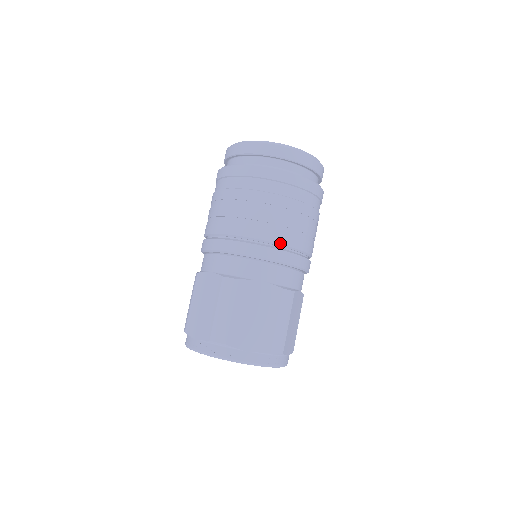
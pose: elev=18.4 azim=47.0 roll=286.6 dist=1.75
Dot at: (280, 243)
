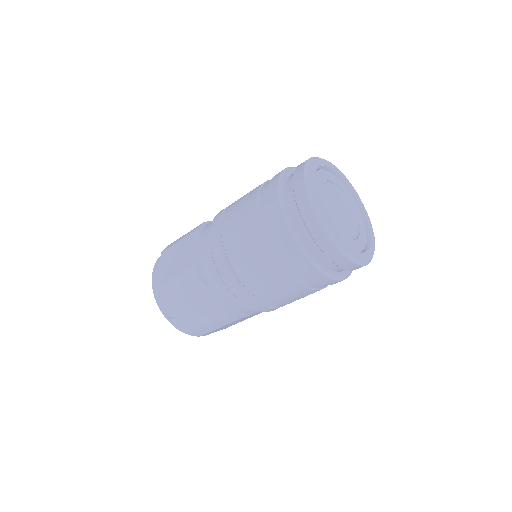
Dot at: occluded
